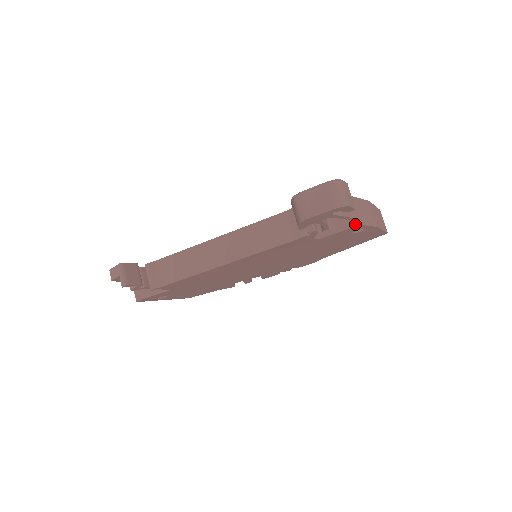
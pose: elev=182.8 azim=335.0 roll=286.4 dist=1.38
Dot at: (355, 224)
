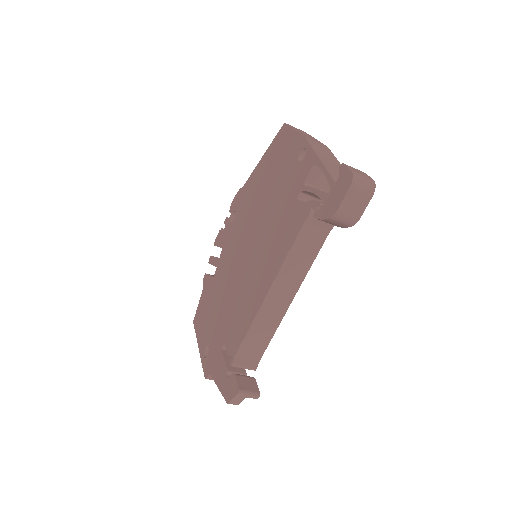
Dot at: occluded
